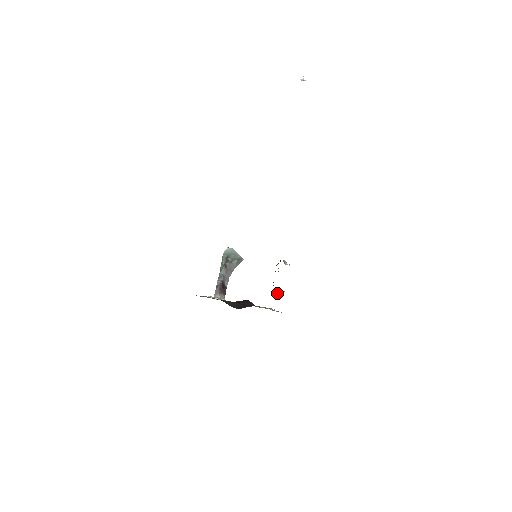
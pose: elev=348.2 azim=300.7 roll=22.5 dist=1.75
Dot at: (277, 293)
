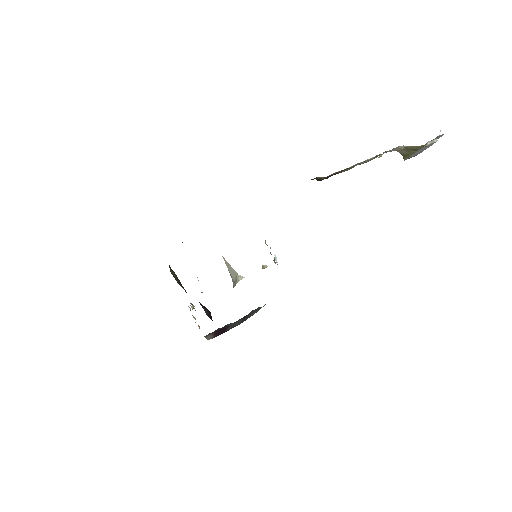
Dot at: occluded
